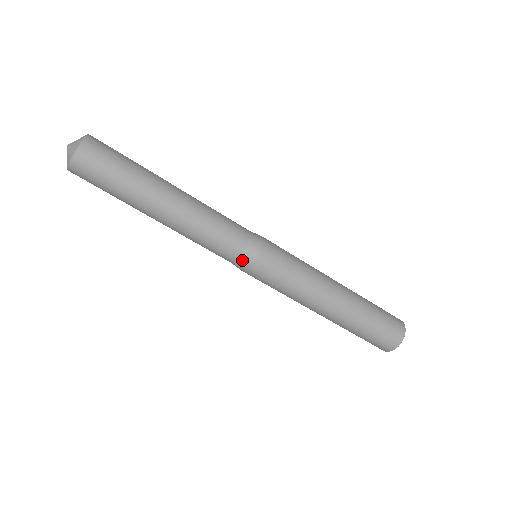
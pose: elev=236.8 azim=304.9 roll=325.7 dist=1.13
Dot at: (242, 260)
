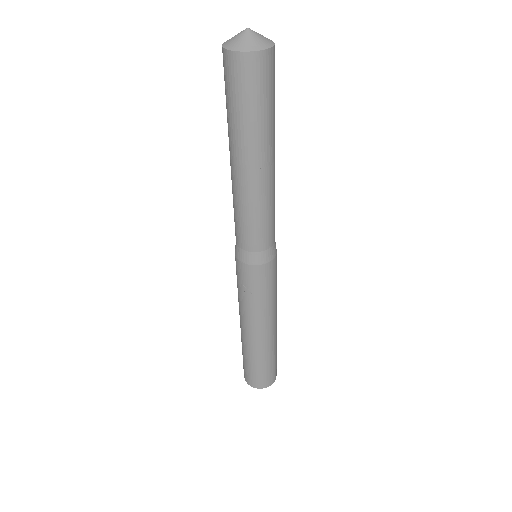
Dot at: (257, 256)
